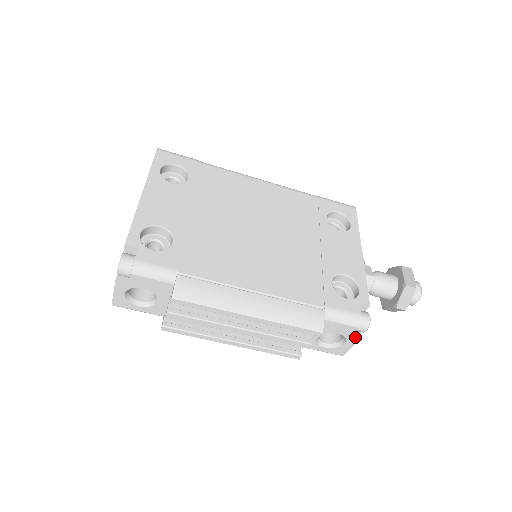
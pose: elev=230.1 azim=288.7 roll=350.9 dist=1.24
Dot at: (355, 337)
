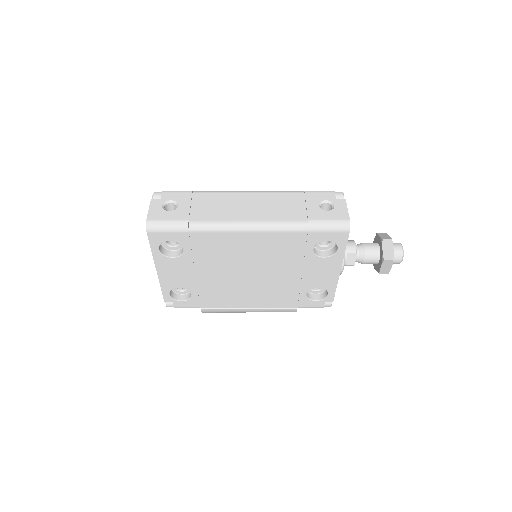
Dot at: occluded
